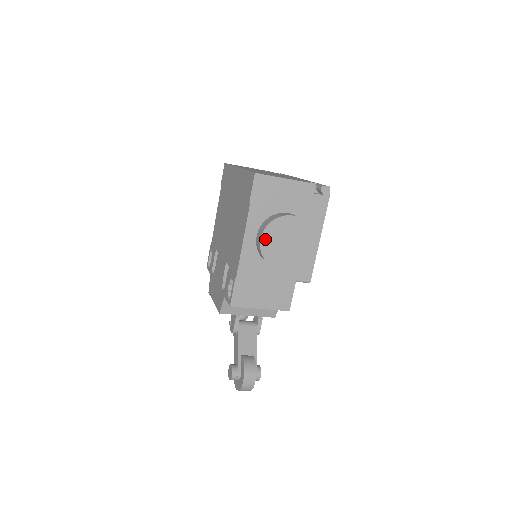
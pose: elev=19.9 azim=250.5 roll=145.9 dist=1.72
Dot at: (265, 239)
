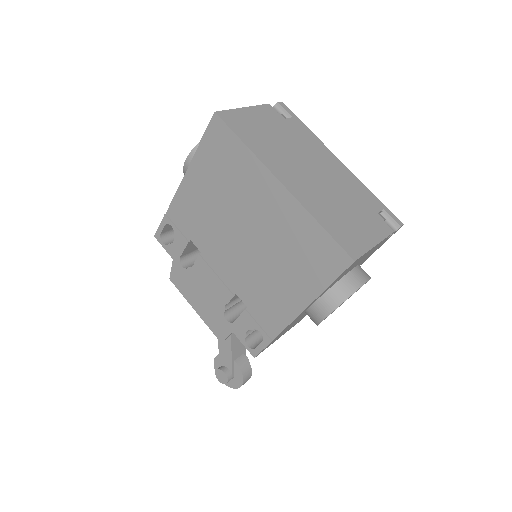
Dot at: occluded
